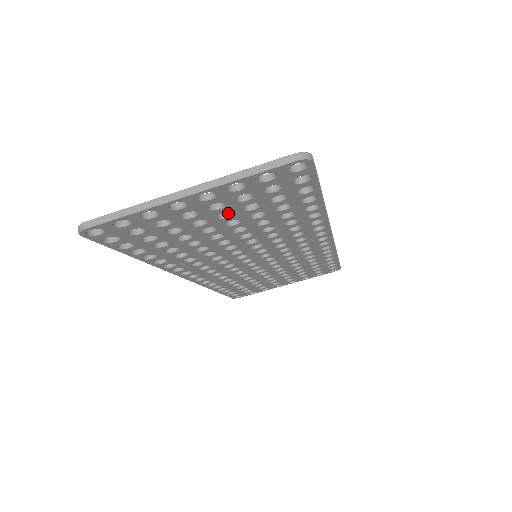
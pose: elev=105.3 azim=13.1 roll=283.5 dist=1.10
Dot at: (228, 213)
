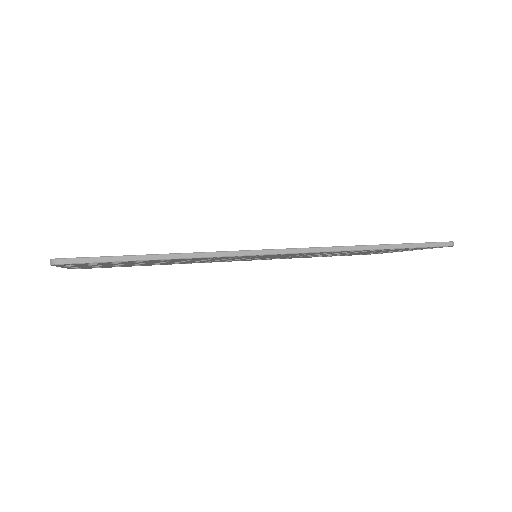
Dot at: occluded
